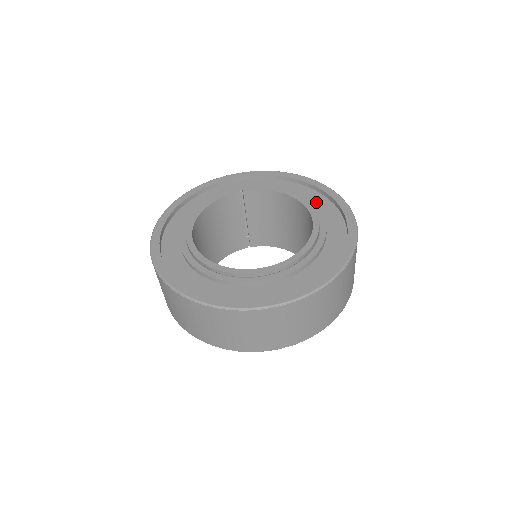
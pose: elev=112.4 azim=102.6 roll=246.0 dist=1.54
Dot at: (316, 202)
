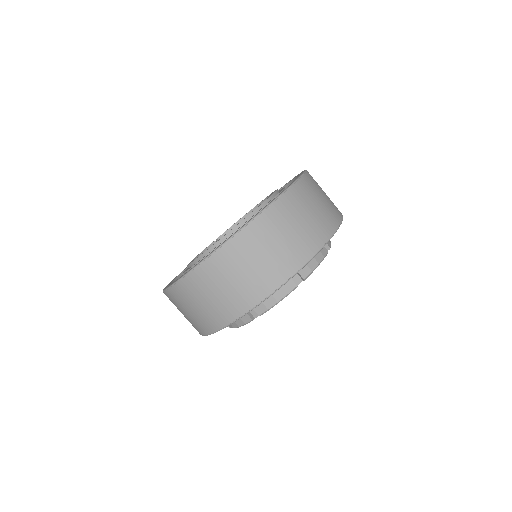
Dot at: occluded
